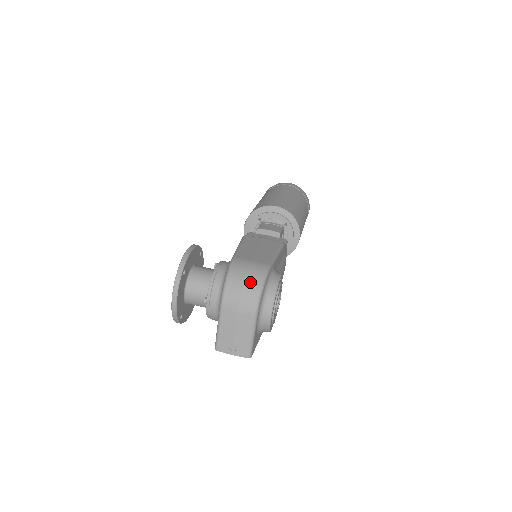
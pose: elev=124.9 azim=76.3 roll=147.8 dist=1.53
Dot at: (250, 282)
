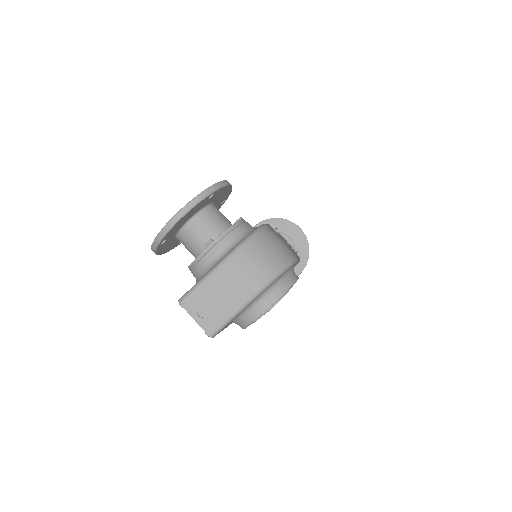
Dot at: (276, 255)
